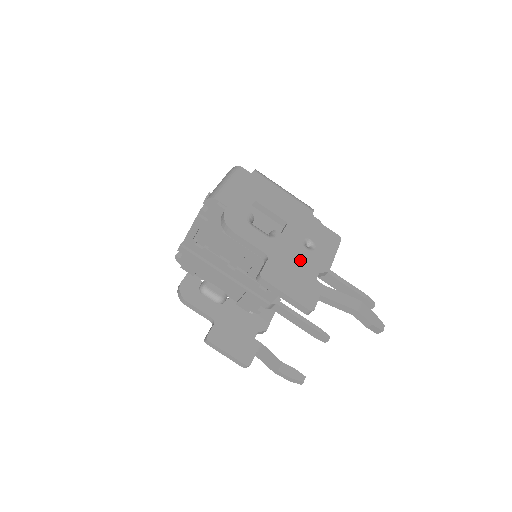
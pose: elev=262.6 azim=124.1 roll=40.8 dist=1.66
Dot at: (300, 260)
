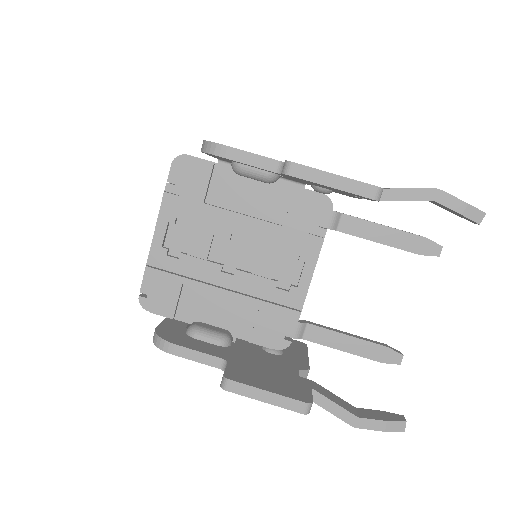
Dot at: occluded
